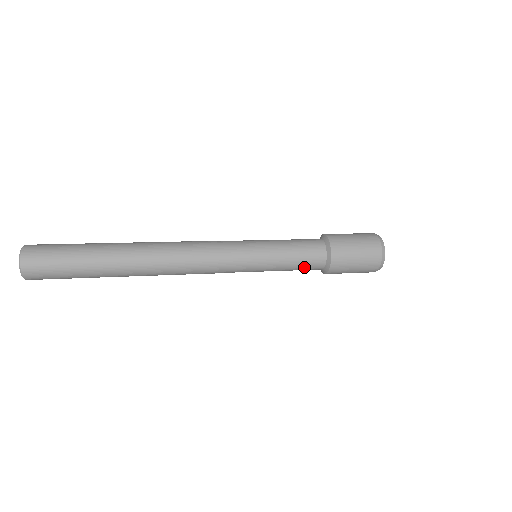
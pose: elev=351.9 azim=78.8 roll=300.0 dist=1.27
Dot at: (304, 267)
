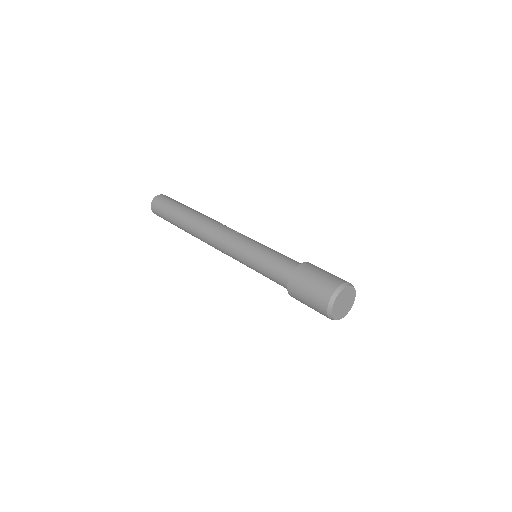
Dot at: occluded
